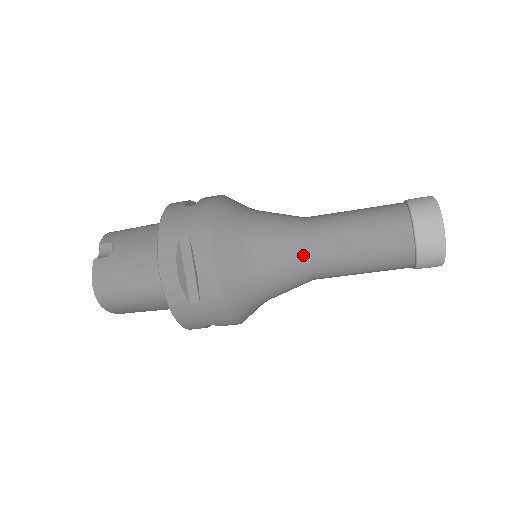
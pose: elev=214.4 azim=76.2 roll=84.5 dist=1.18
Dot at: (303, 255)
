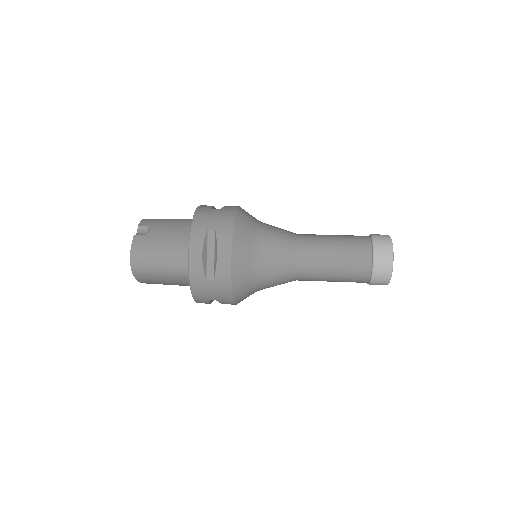
Dot at: (293, 259)
